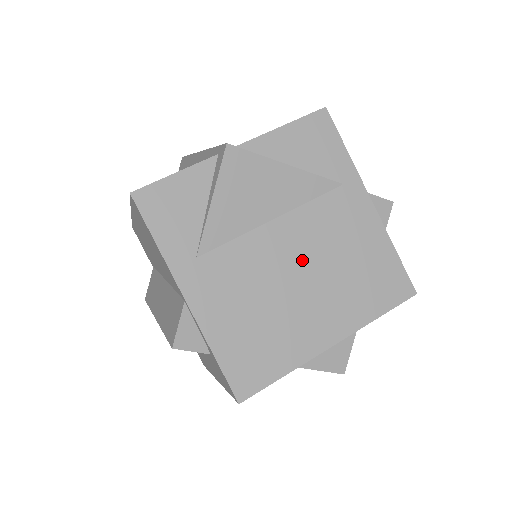
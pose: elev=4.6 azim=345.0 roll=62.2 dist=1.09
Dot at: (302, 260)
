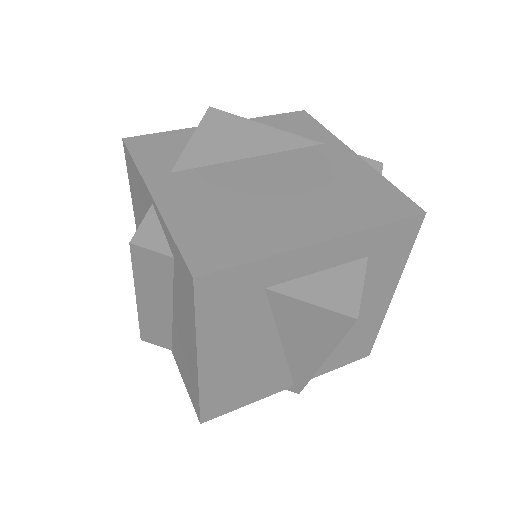
Dot at: (281, 181)
